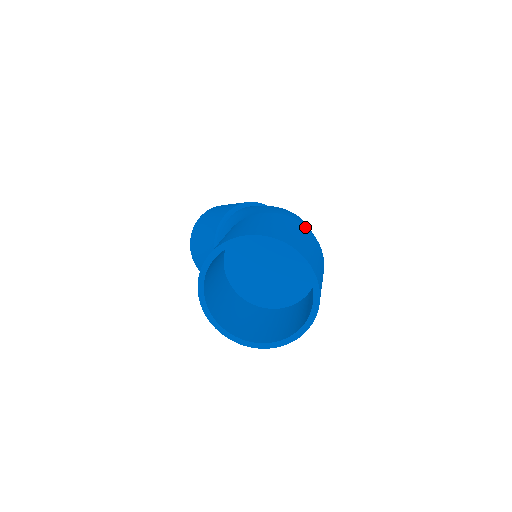
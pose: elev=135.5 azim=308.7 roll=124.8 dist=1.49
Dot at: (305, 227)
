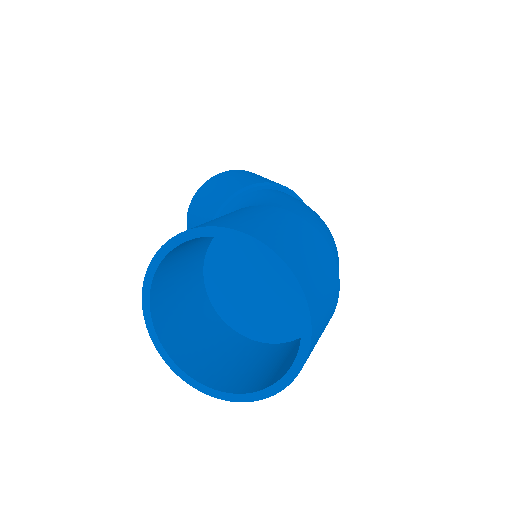
Dot at: (333, 258)
